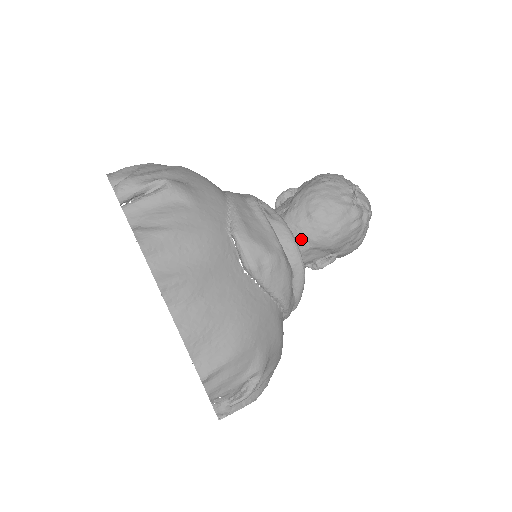
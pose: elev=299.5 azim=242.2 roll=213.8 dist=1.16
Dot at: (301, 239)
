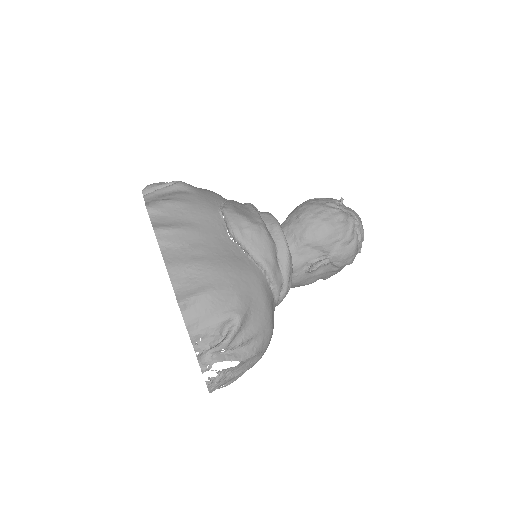
Dot at: (293, 238)
